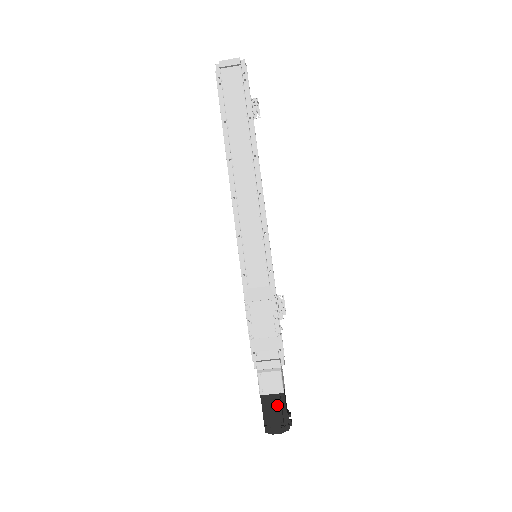
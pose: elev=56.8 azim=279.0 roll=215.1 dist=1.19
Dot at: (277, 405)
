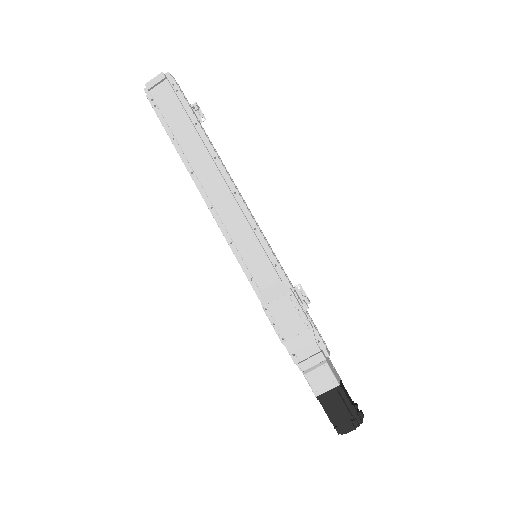
Dot at: (338, 401)
